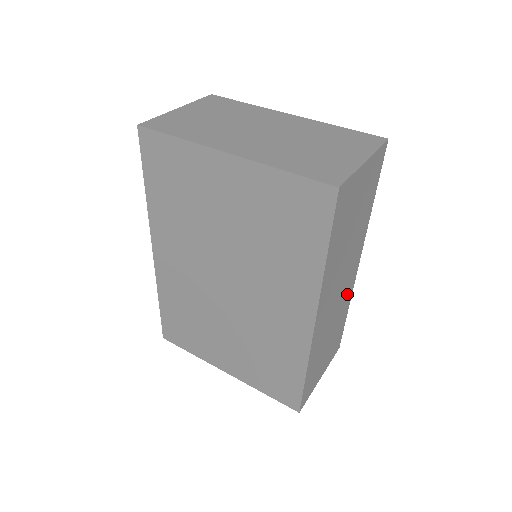
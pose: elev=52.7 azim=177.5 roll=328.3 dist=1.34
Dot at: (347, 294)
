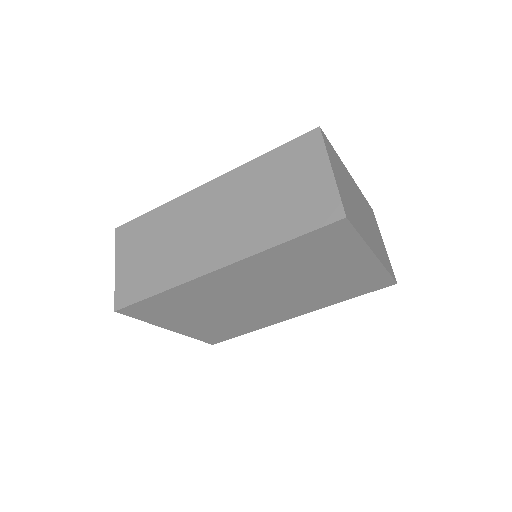
Dot at: occluded
